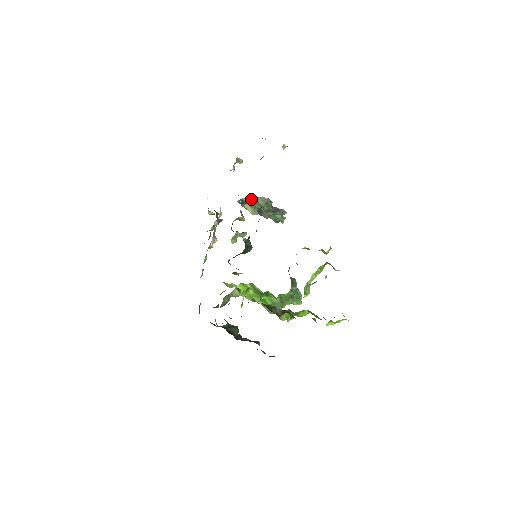
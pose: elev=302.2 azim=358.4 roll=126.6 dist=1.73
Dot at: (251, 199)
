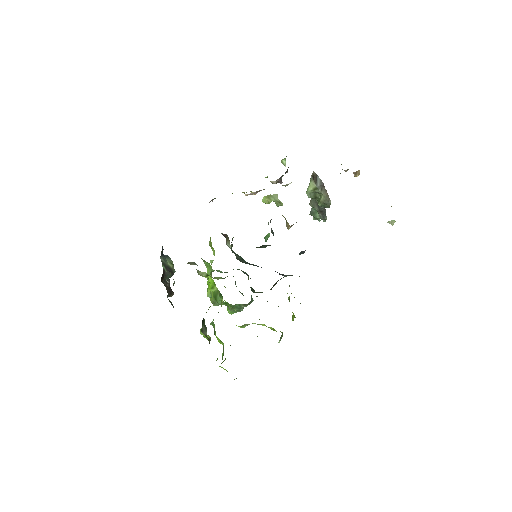
Dot at: (322, 186)
